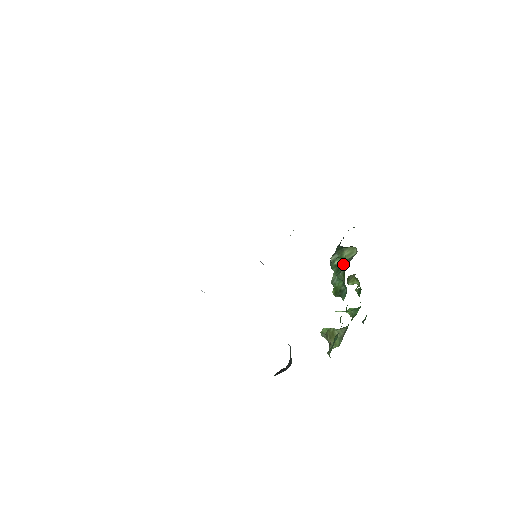
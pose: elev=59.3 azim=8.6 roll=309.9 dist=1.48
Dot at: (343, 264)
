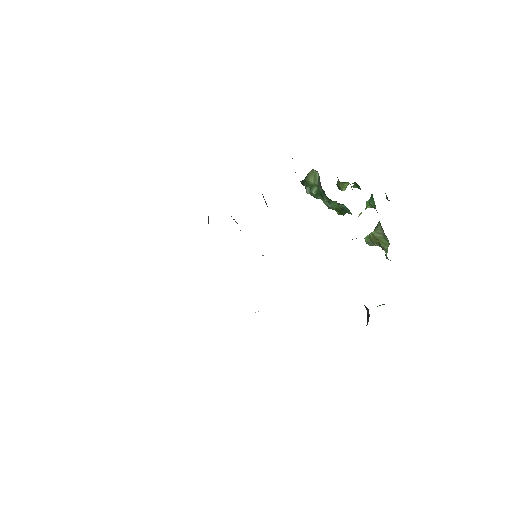
Dot at: occluded
